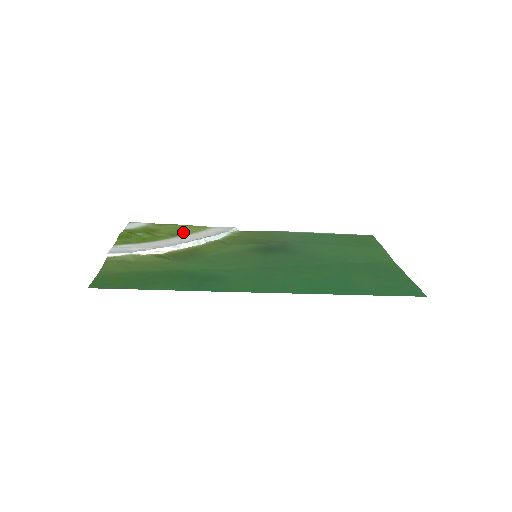
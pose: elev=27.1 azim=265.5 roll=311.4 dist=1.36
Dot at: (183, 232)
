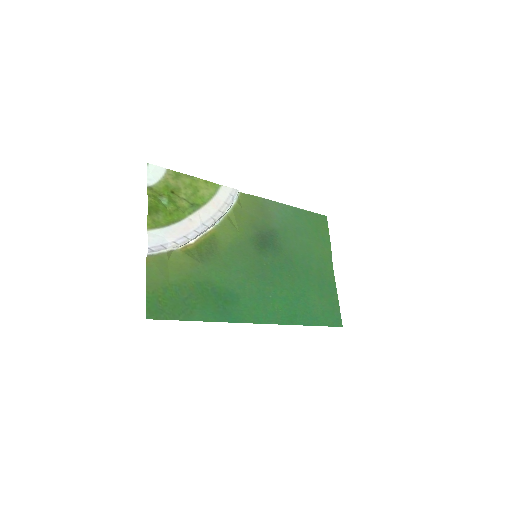
Dot at: (200, 199)
